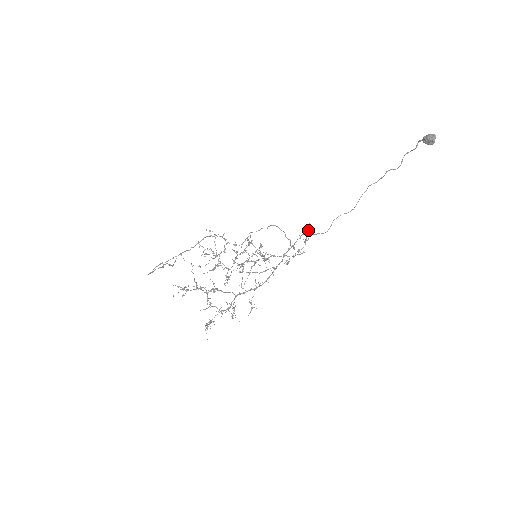
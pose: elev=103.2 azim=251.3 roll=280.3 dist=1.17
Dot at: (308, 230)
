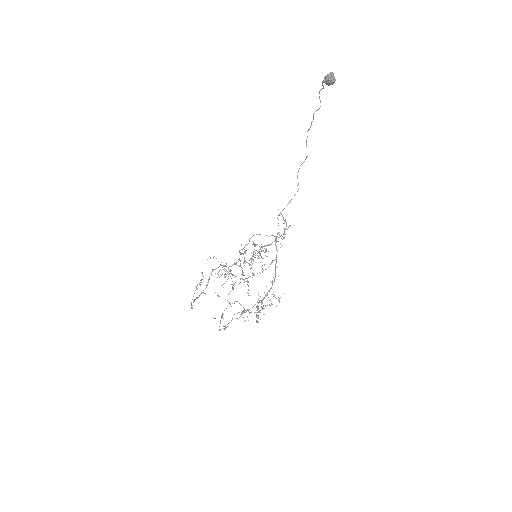
Dot at: occluded
